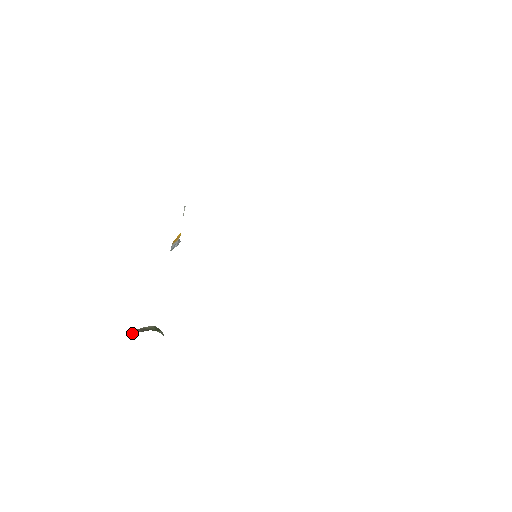
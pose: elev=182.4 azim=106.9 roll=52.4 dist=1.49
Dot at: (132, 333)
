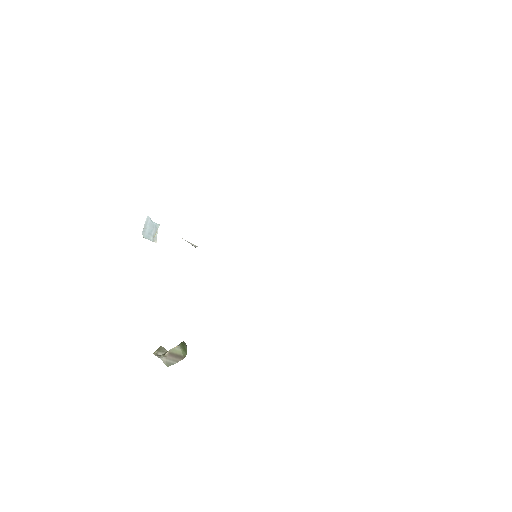
Dot at: (169, 365)
